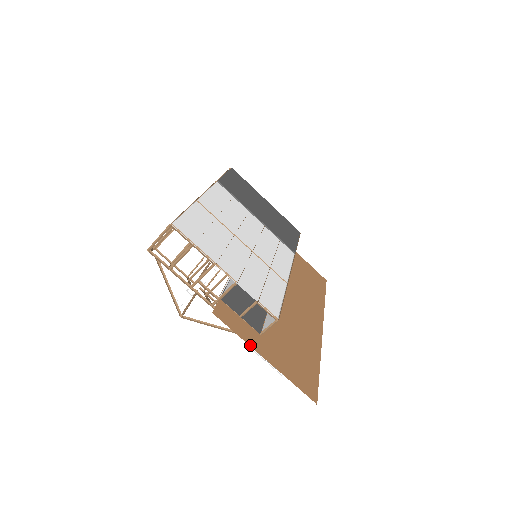
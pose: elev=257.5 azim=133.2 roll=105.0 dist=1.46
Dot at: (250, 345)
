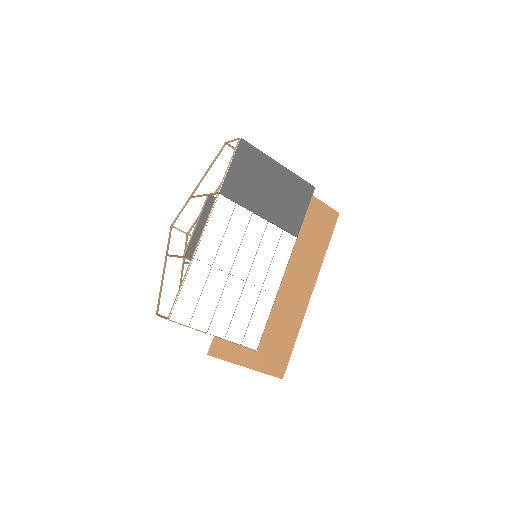
Dot at: (236, 363)
